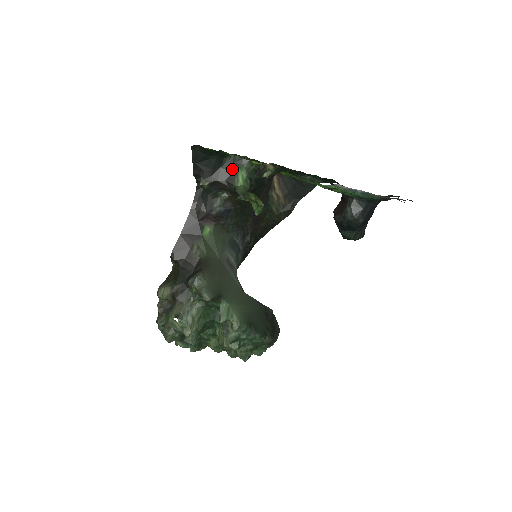
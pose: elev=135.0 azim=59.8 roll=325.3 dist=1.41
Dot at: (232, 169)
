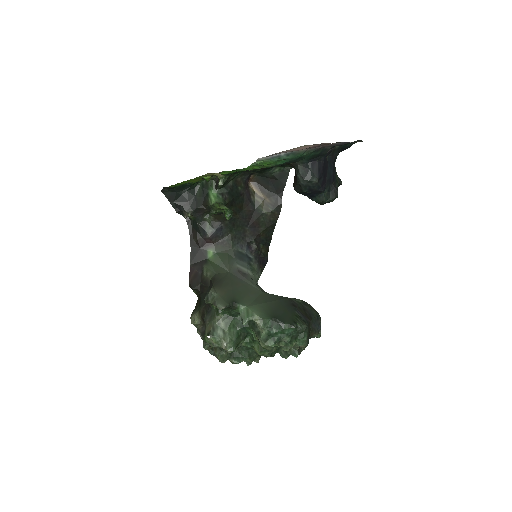
Dot at: (204, 193)
